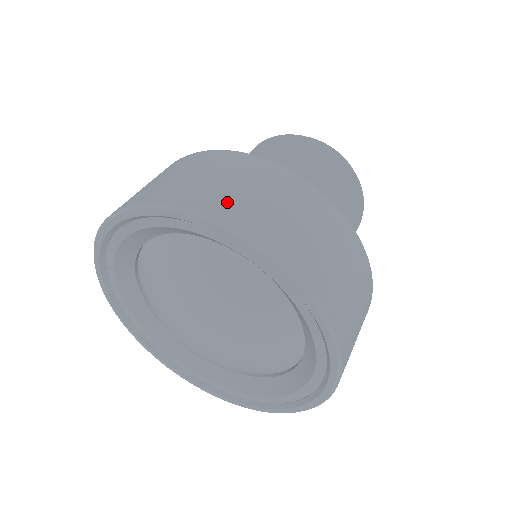
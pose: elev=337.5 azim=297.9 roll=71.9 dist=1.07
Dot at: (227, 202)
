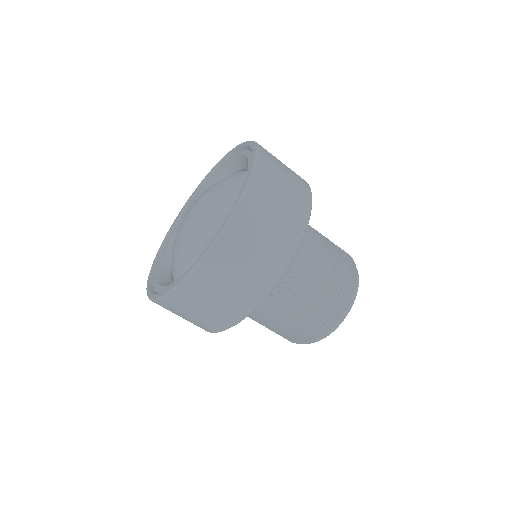
Dot at: occluded
